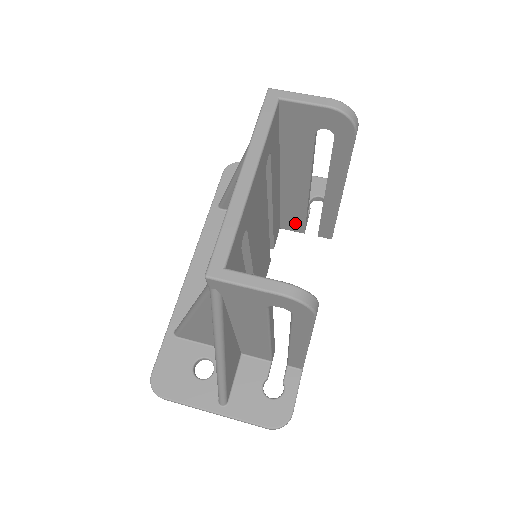
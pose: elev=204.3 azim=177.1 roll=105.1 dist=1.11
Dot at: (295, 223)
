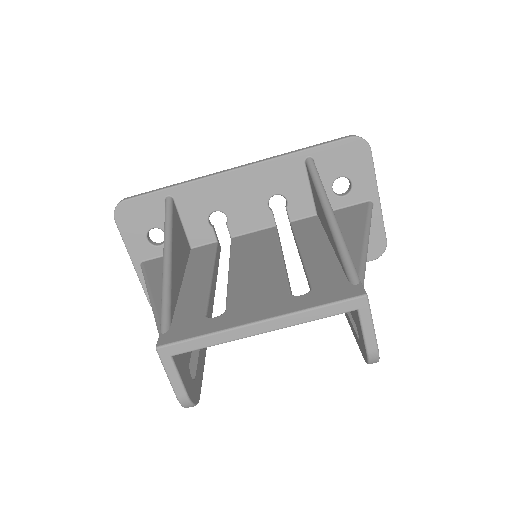
Dot at: occluded
